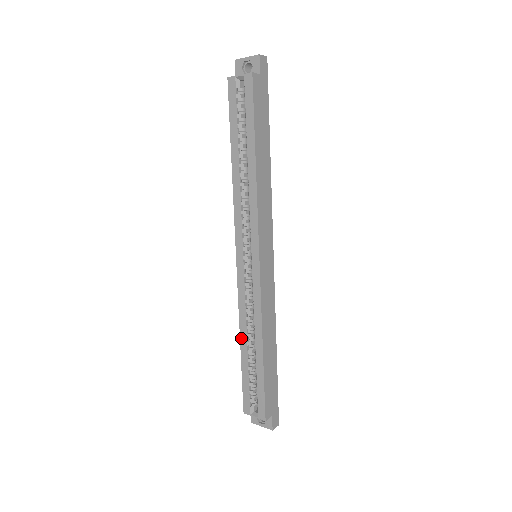
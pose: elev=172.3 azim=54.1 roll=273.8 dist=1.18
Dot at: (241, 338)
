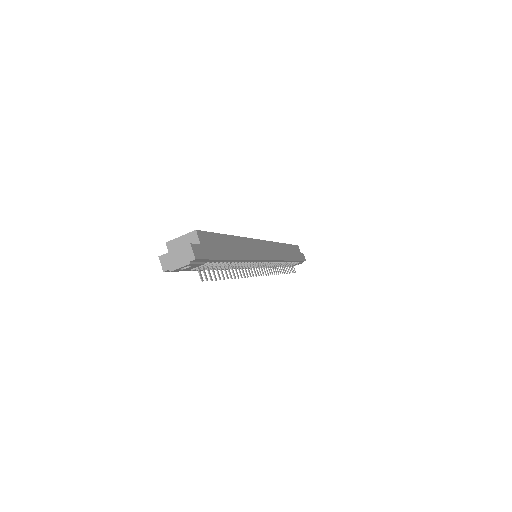
Dot at: occluded
